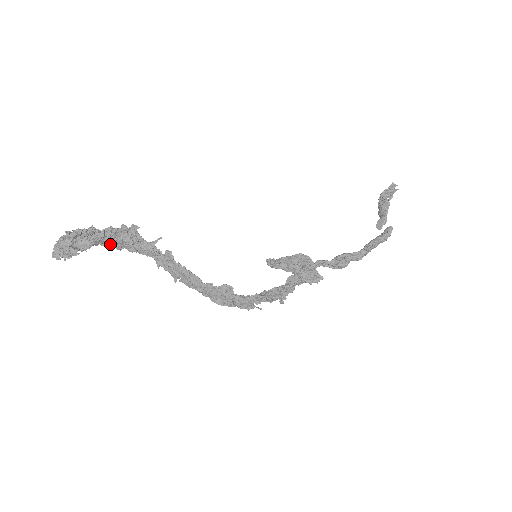
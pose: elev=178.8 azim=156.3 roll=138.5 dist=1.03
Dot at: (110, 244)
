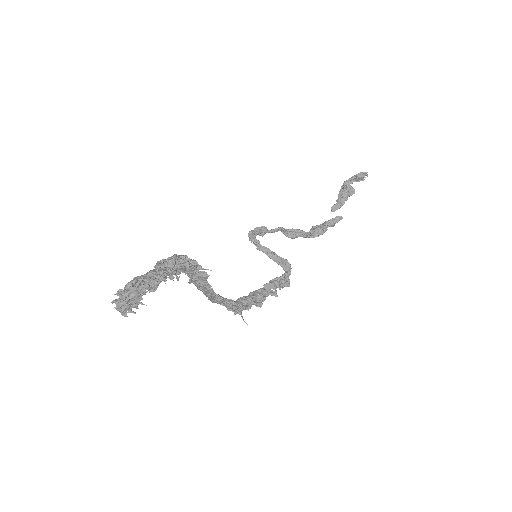
Dot at: (166, 278)
